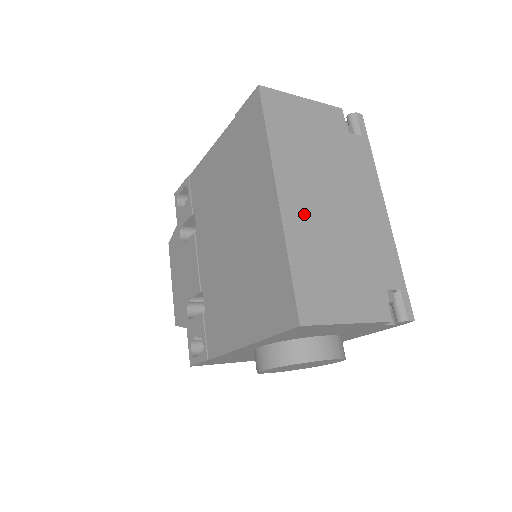
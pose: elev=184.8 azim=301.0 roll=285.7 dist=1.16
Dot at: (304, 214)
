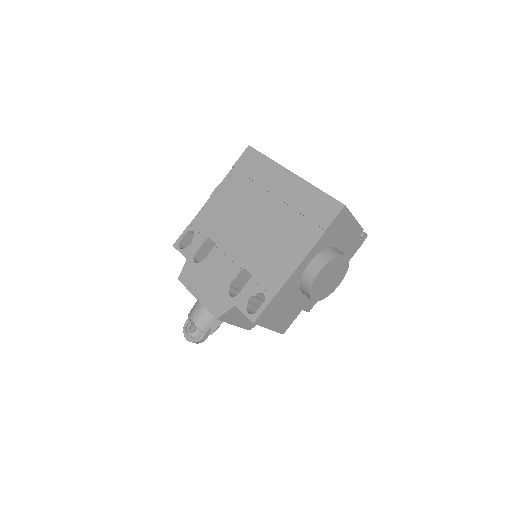
Dot at: occluded
